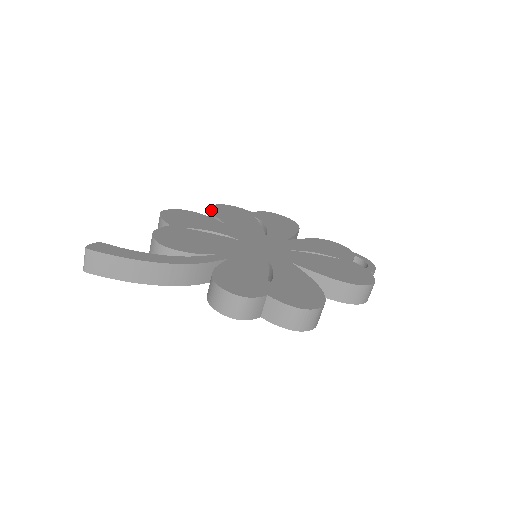
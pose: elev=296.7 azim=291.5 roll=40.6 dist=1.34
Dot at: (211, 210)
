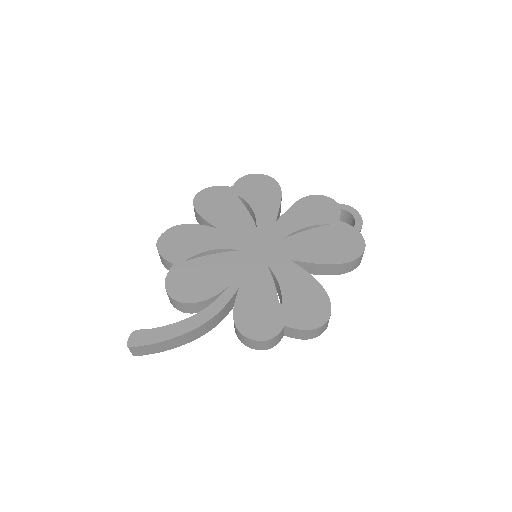
Dot at: (195, 210)
